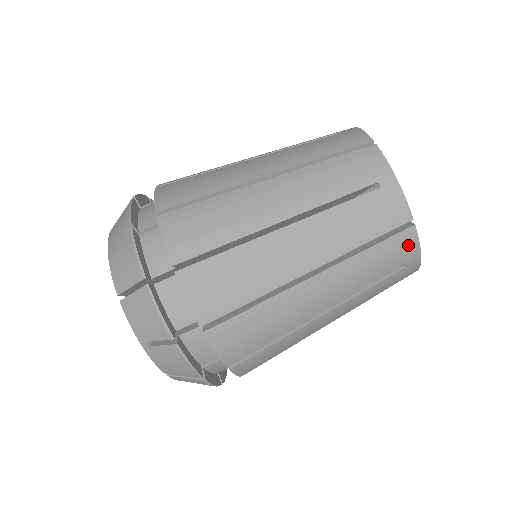
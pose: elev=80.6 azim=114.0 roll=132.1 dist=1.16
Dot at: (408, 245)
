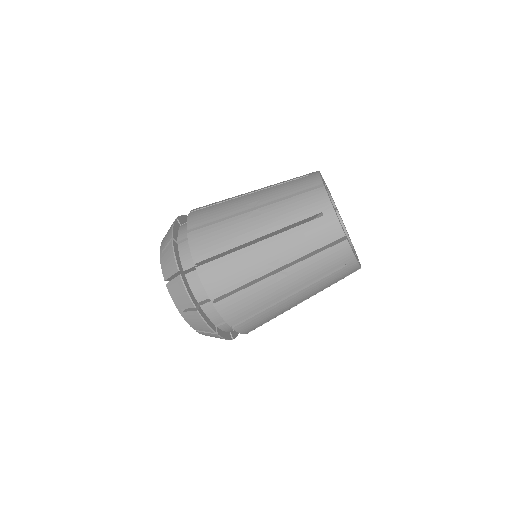
Dot at: occluded
